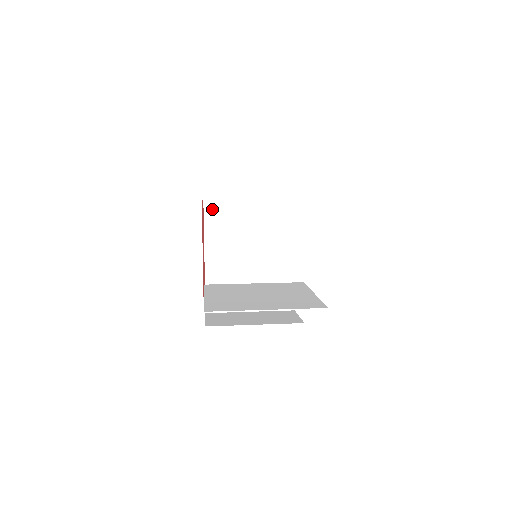
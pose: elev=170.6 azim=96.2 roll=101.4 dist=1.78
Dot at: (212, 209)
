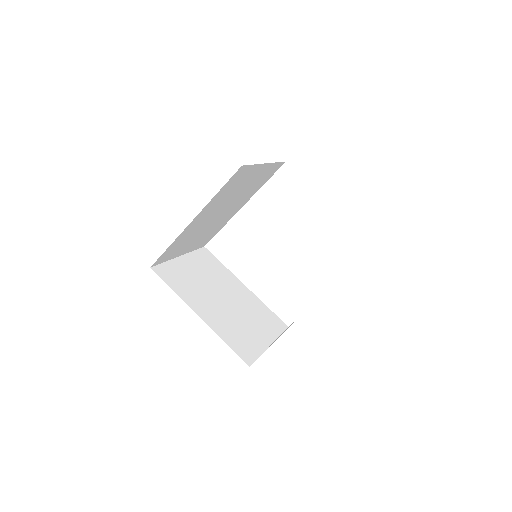
Dot at: (169, 278)
